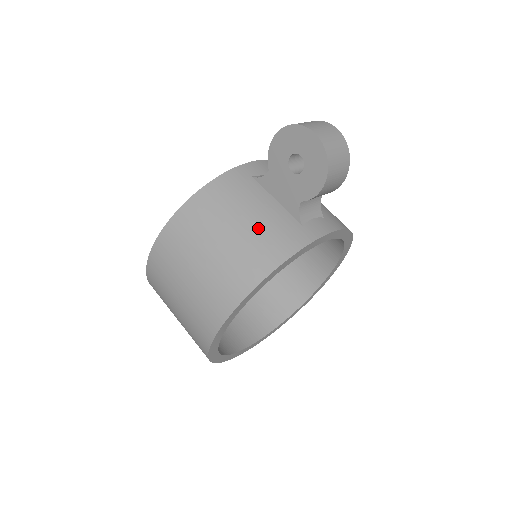
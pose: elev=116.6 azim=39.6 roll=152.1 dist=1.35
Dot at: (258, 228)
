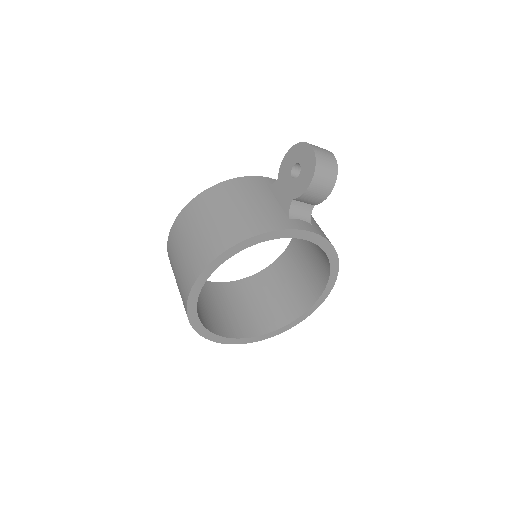
Dot at: (254, 210)
